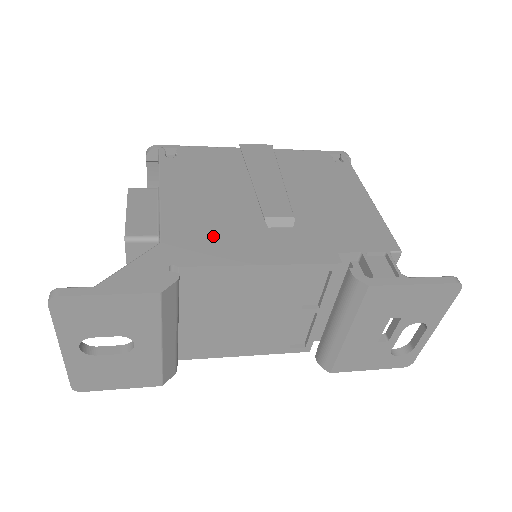
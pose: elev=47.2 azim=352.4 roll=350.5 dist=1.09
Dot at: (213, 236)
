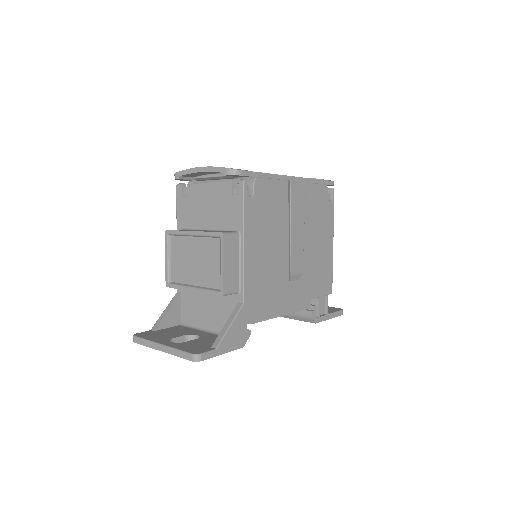
Dot at: (266, 293)
